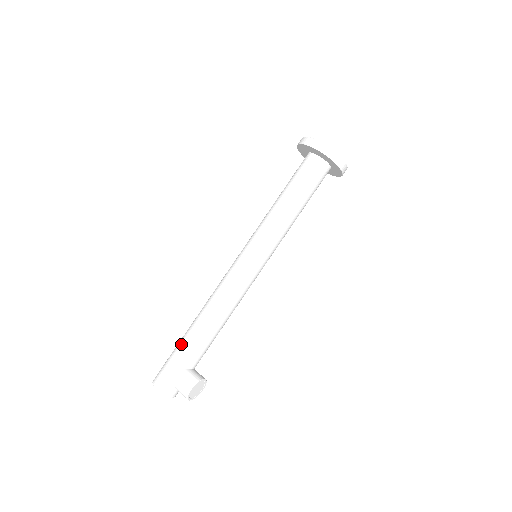
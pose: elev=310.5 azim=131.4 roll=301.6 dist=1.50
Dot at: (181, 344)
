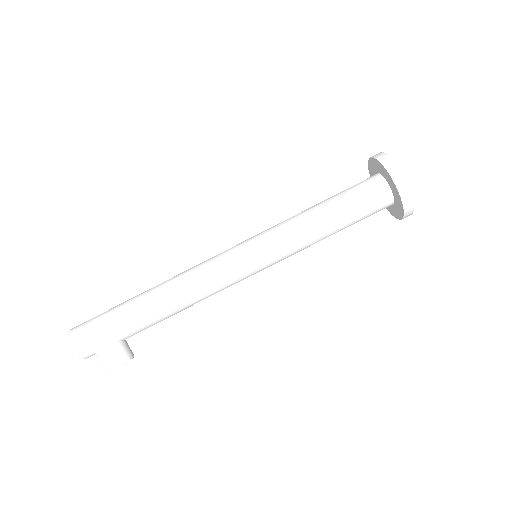
Dot at: (123, 315)
